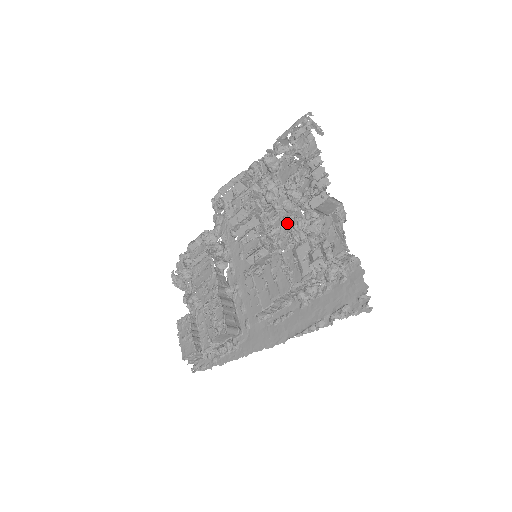
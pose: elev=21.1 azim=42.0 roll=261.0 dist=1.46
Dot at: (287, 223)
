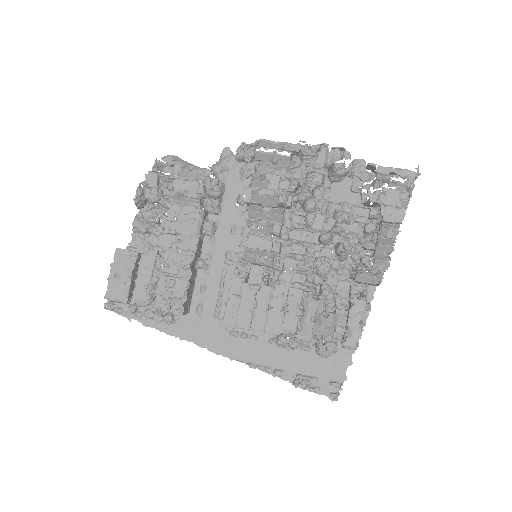
Dot at: (309, 249)
